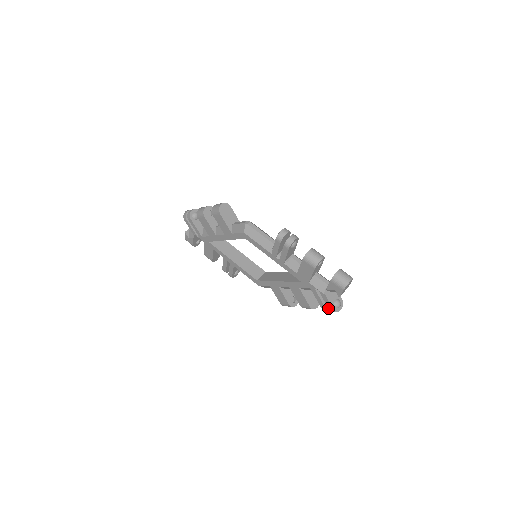
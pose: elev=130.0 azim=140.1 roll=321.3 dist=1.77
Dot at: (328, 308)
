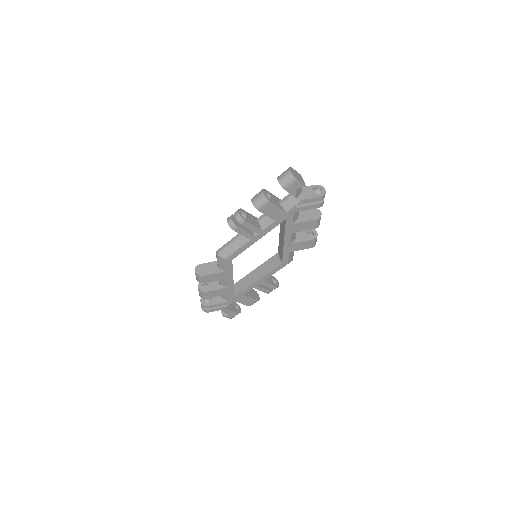
Dot at: (319, 201)
